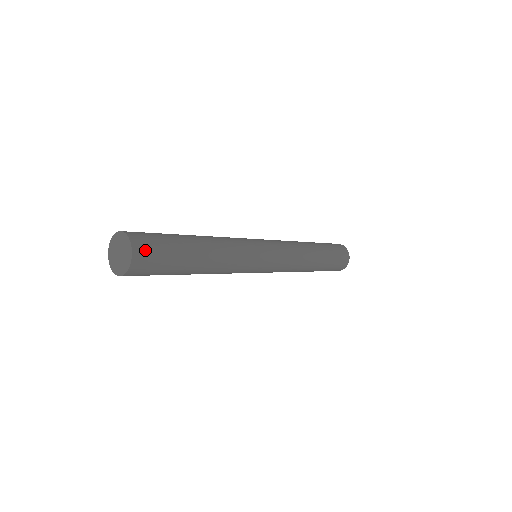
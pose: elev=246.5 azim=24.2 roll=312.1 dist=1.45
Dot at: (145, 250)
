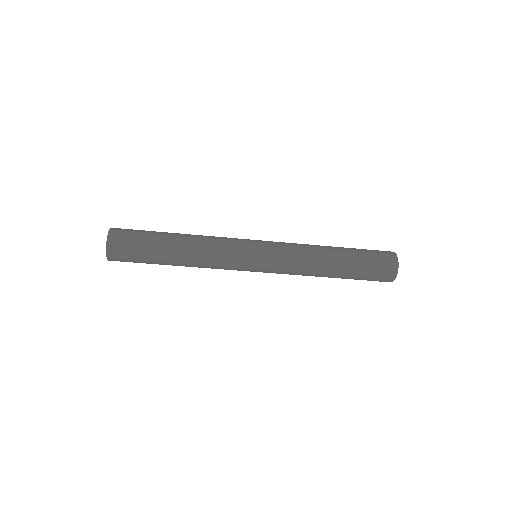
Dot at: (119, 236)
